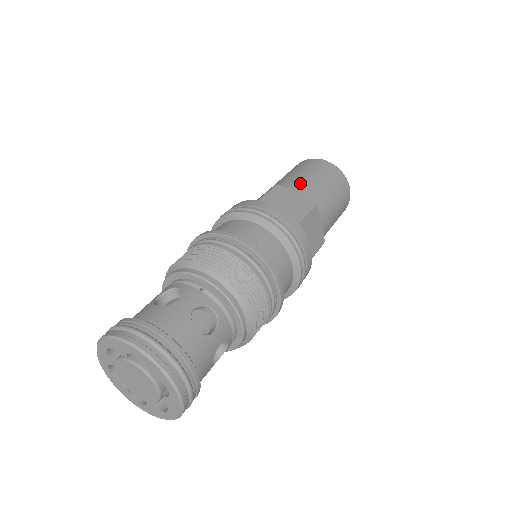
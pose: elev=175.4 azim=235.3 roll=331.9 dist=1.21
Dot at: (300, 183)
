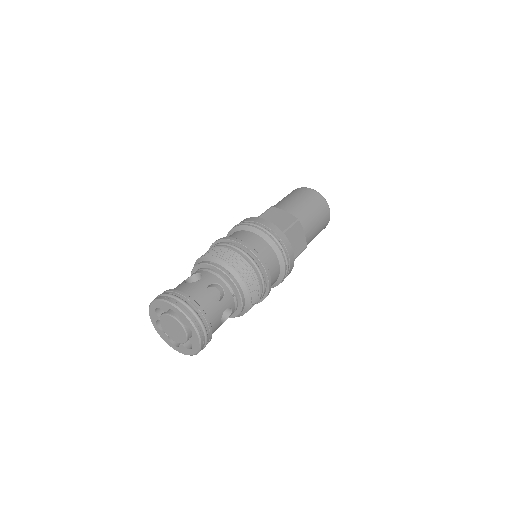
Dot at: occluded
